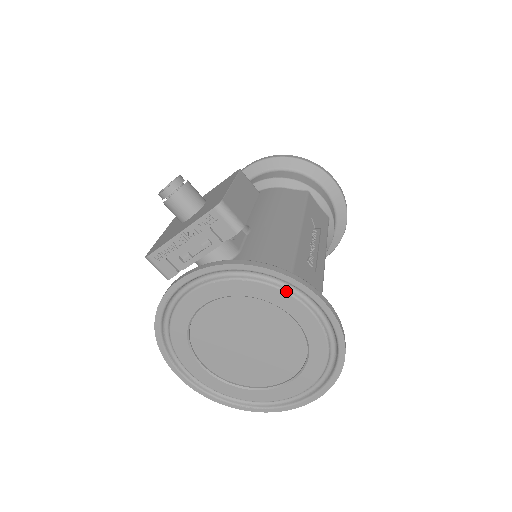
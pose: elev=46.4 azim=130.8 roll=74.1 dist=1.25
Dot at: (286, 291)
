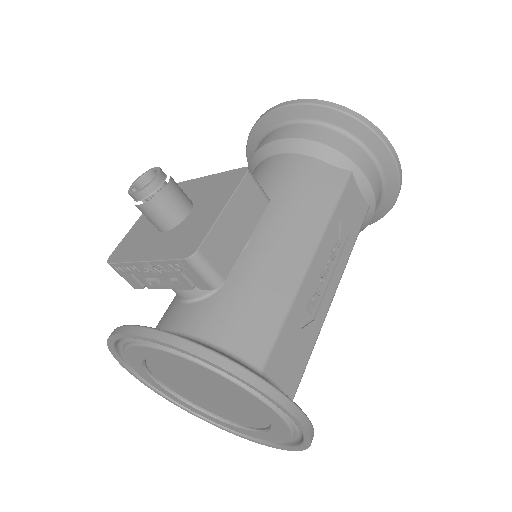
Dot at: (250, 392)
